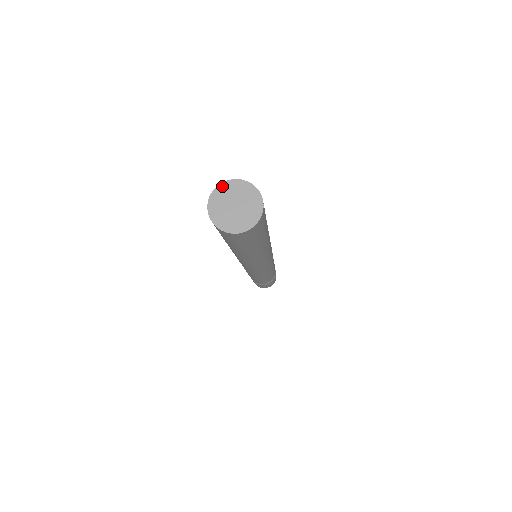
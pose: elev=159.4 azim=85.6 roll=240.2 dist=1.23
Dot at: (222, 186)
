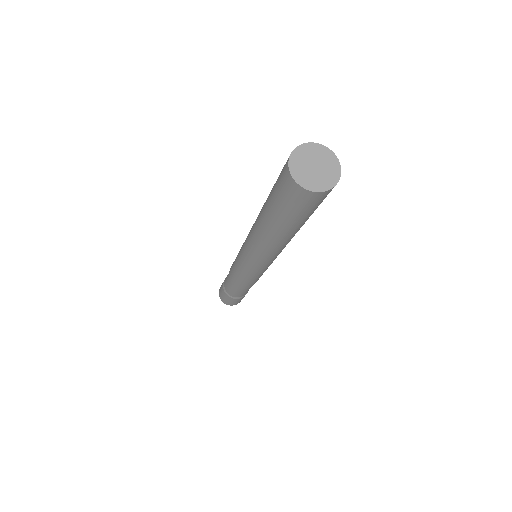
Dot at: (291, 162)
